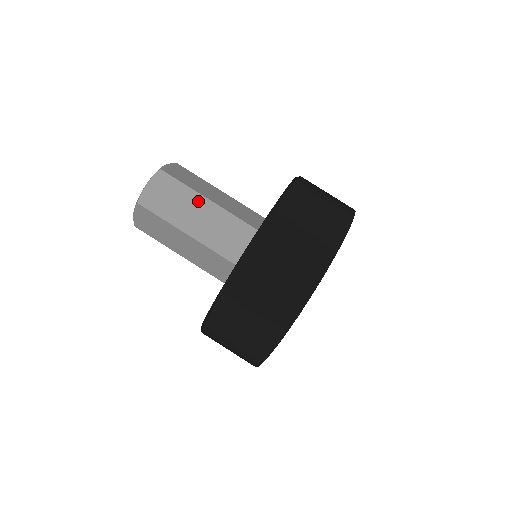
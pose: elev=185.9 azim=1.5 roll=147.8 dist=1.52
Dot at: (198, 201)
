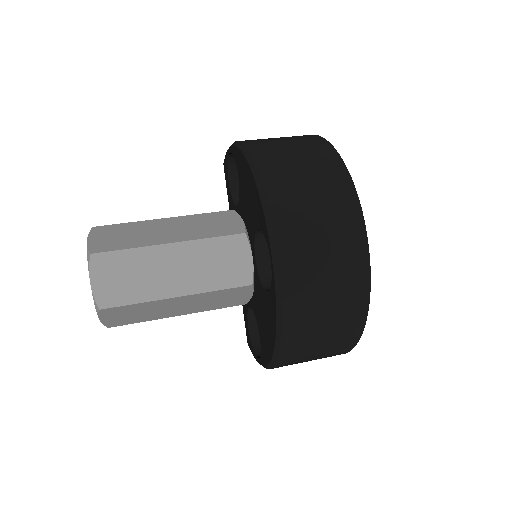
Dot at: (161, 254)
